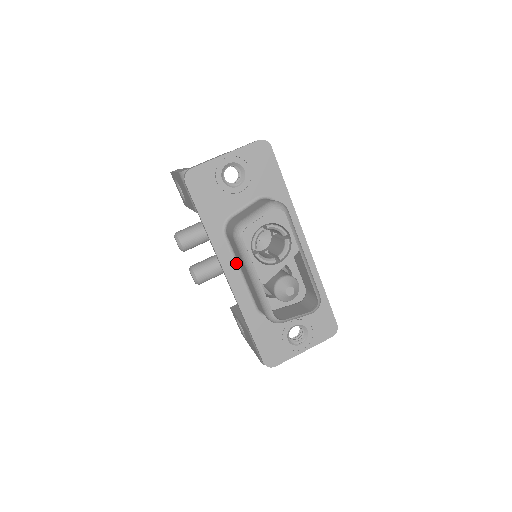
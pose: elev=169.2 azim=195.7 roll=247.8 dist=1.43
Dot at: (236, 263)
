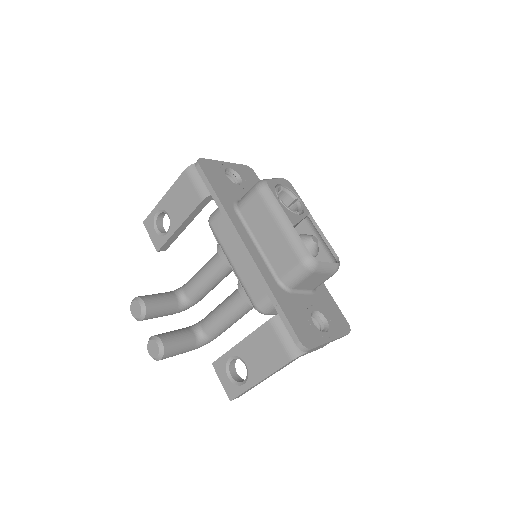
Dot at: (250, 236)
